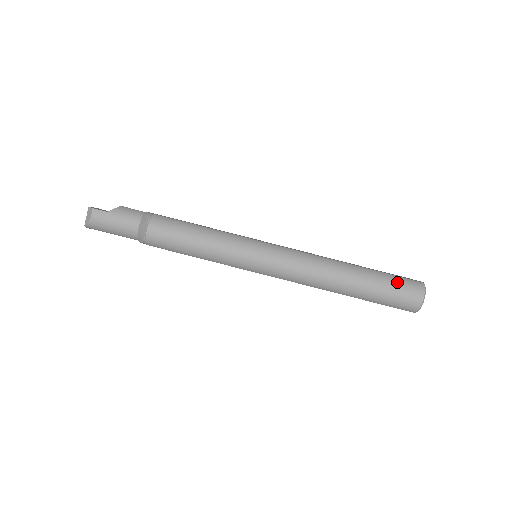
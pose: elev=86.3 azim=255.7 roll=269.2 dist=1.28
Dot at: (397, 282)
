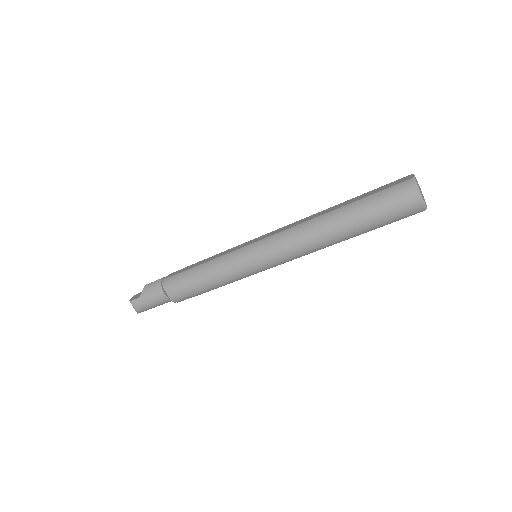
Dot at: (383, 199)
